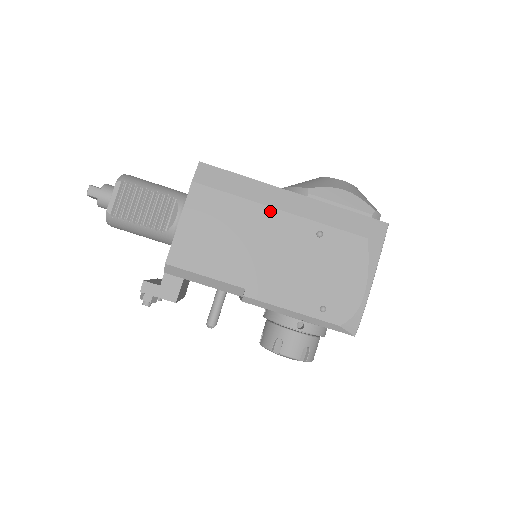
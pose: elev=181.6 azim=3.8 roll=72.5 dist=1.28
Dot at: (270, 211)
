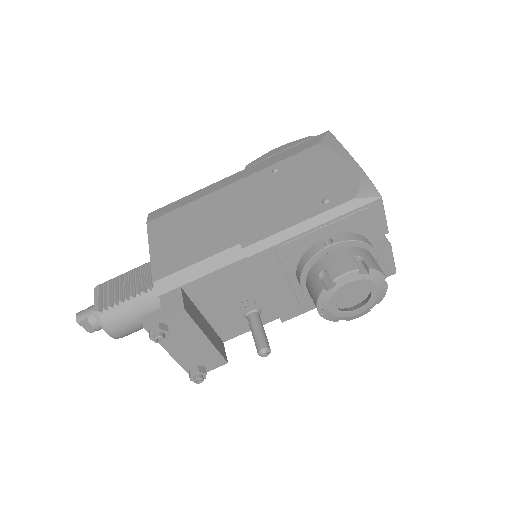
Dot at: (222, 190)
